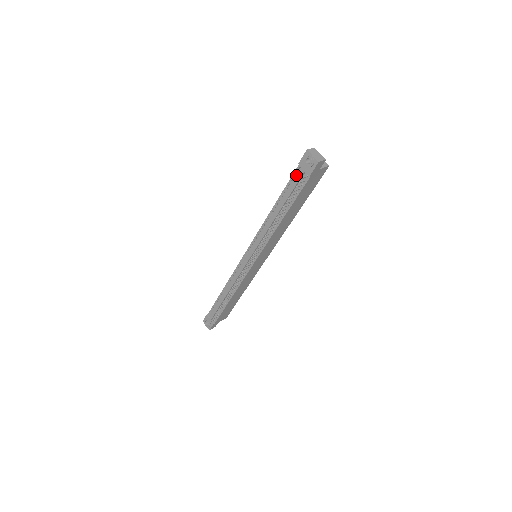
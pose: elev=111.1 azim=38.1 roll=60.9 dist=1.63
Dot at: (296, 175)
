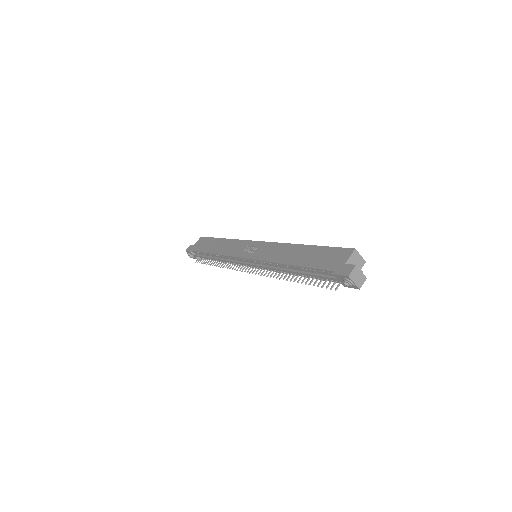
Dot at: (327, 273)
